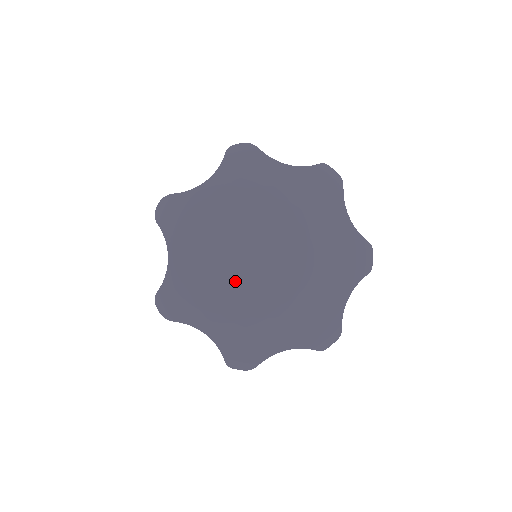
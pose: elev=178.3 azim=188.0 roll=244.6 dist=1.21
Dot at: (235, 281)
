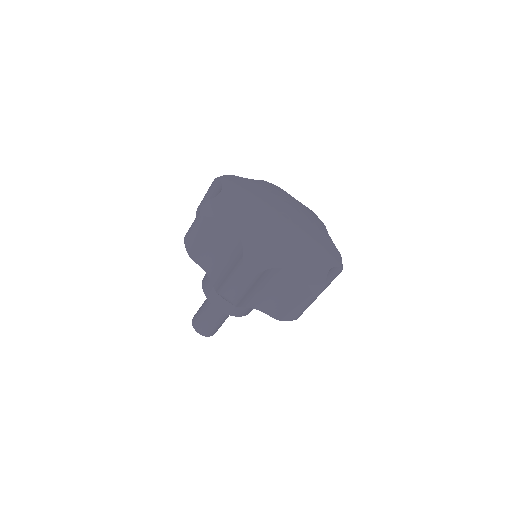
Dot at: (263, 215)
